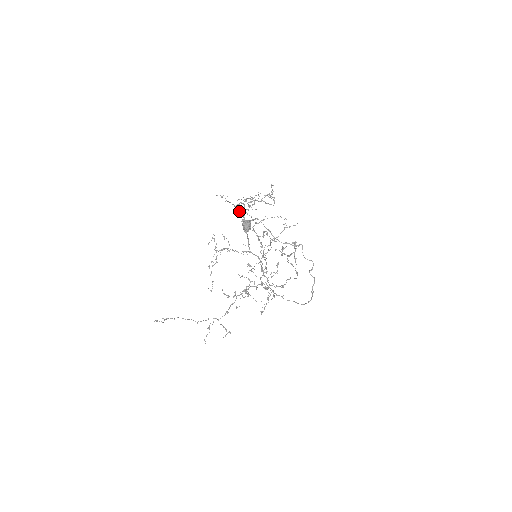
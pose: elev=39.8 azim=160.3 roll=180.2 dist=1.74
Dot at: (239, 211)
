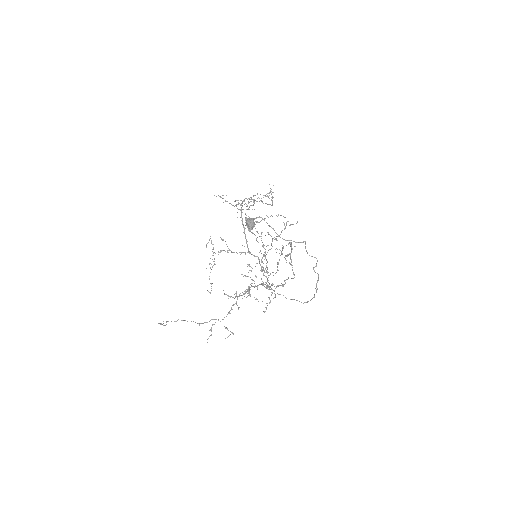
Dot at: (237, 212)
